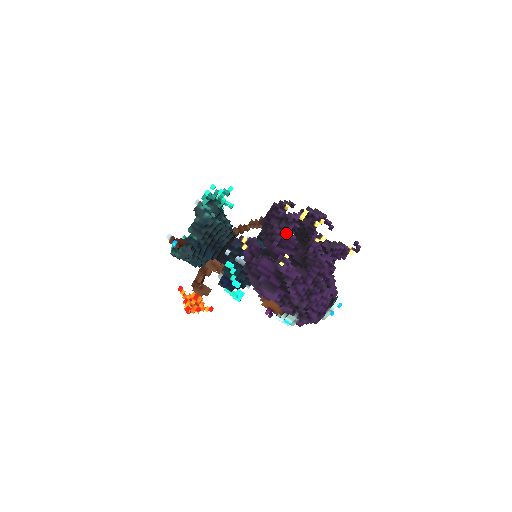
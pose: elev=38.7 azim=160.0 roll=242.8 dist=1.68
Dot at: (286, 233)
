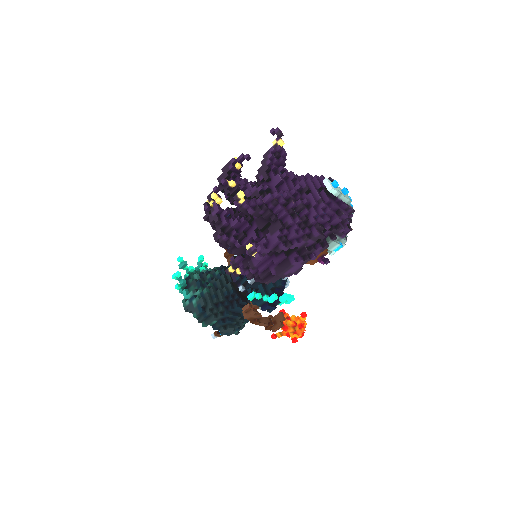
Dot at: (229, 229)
